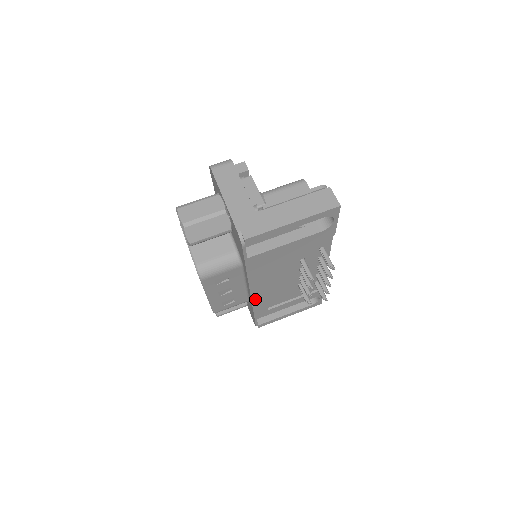
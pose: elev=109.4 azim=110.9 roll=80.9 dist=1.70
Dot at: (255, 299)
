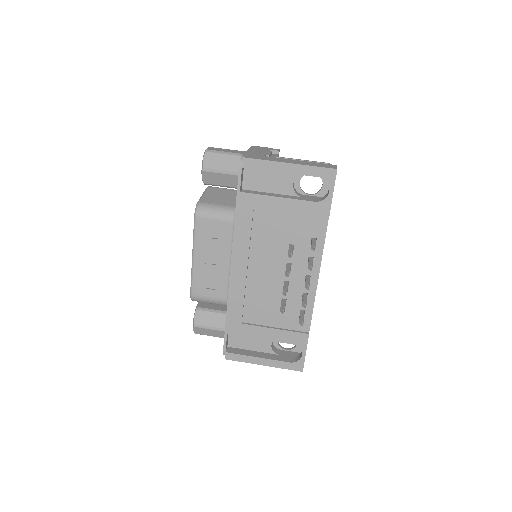
Dot at: (233, 284)
